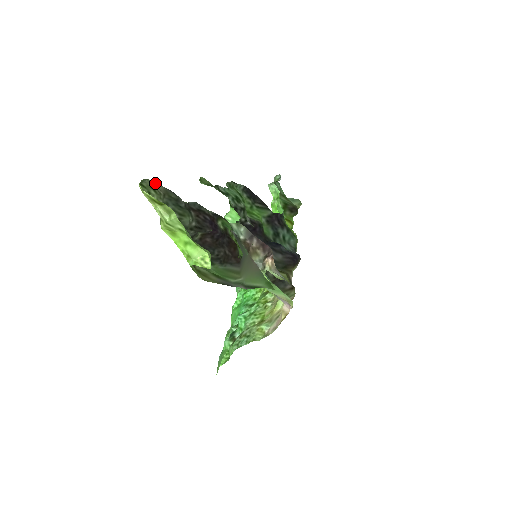
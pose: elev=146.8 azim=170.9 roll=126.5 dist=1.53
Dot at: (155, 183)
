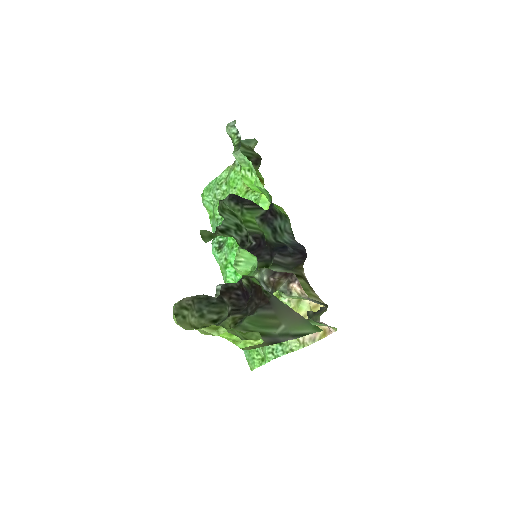
Dot at: (182, 300)
